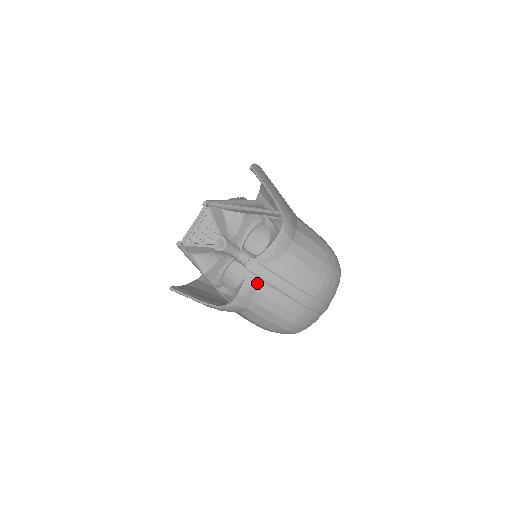
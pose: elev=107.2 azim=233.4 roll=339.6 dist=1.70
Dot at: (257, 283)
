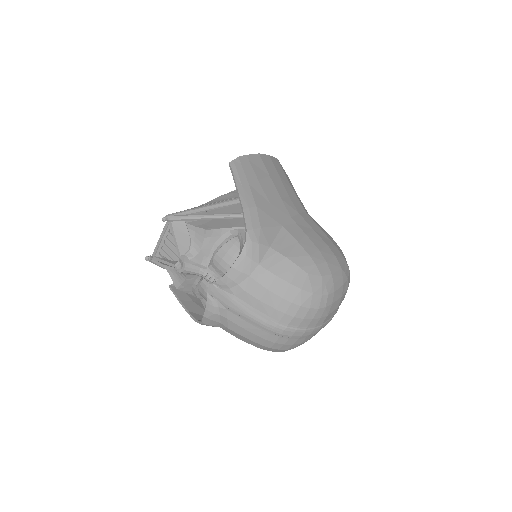
Dot at: (220, 308)
